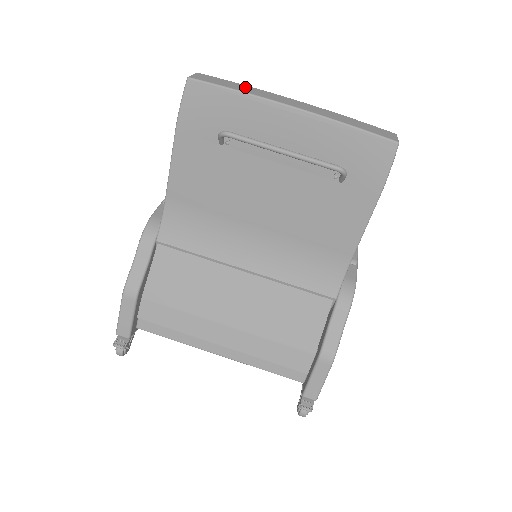
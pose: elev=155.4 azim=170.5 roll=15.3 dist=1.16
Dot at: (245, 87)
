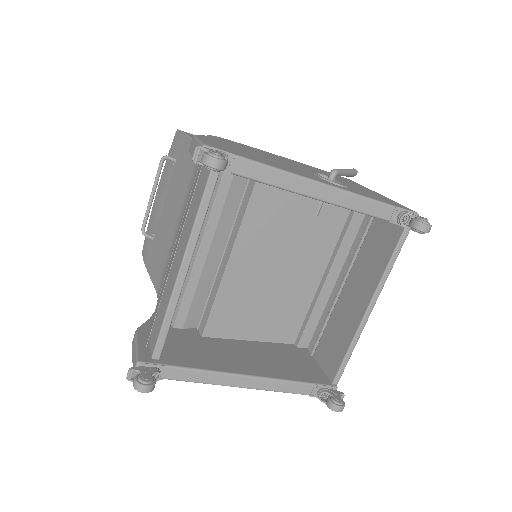
Dot at: occluded
